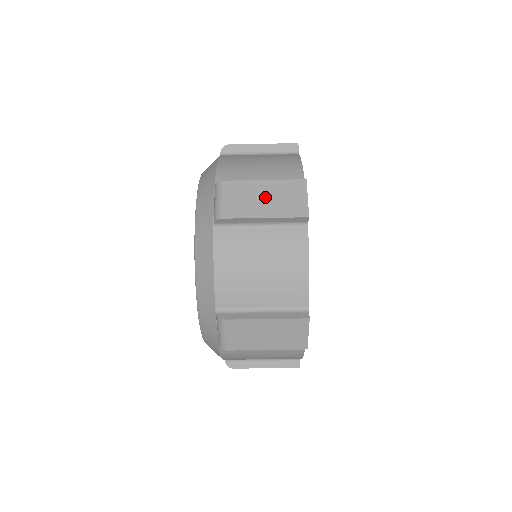
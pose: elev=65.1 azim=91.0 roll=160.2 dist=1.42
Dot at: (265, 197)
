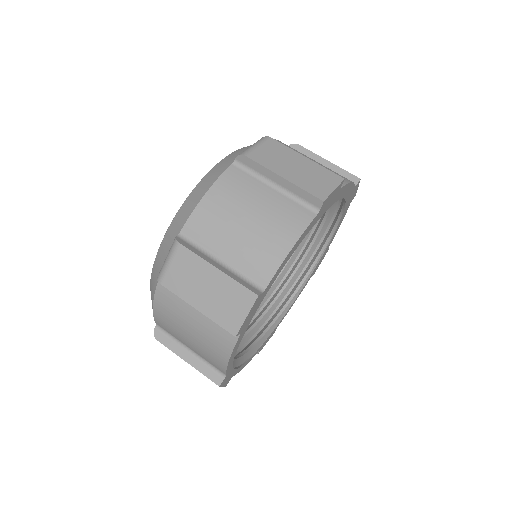
Dot at: (296, 166)
